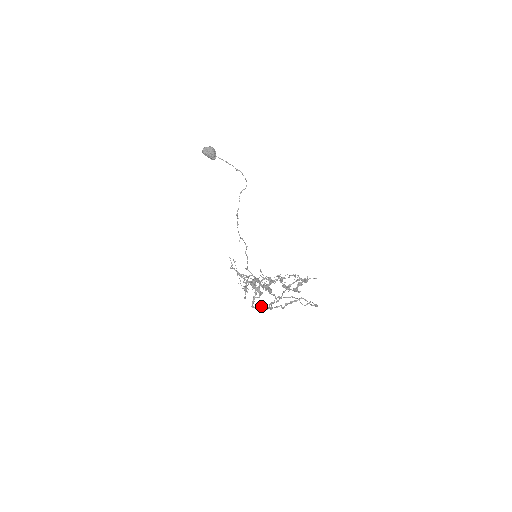
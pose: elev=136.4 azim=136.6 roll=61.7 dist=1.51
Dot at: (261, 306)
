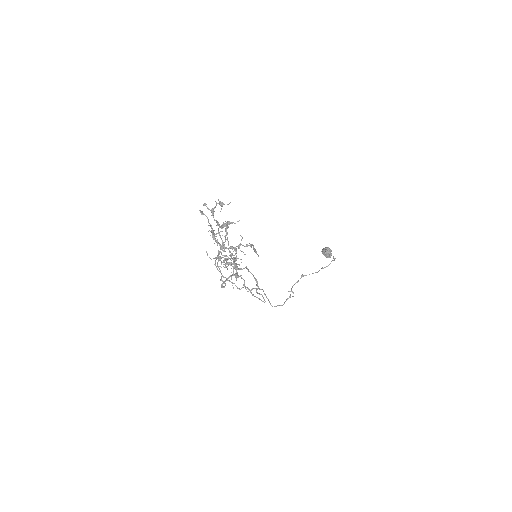
Dot at: (223, 281)
